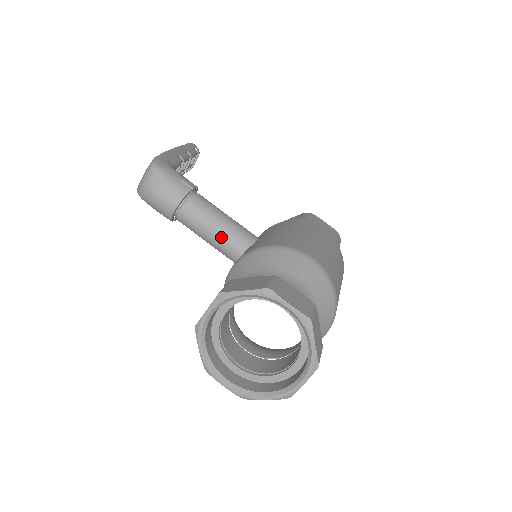
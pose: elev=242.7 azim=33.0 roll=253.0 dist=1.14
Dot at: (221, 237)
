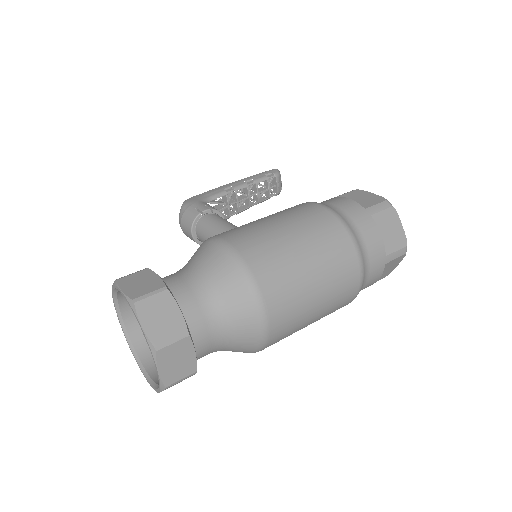
Dot at: occluded
